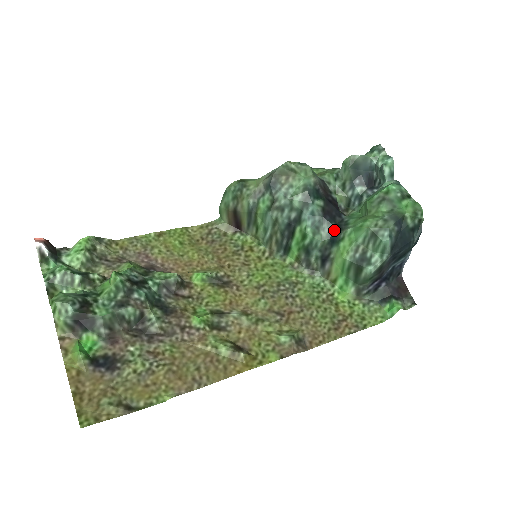
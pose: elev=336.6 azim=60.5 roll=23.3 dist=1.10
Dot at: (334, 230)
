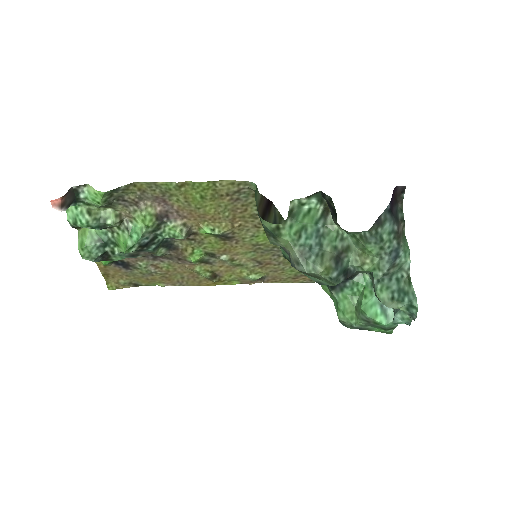
Dot at: occluded
